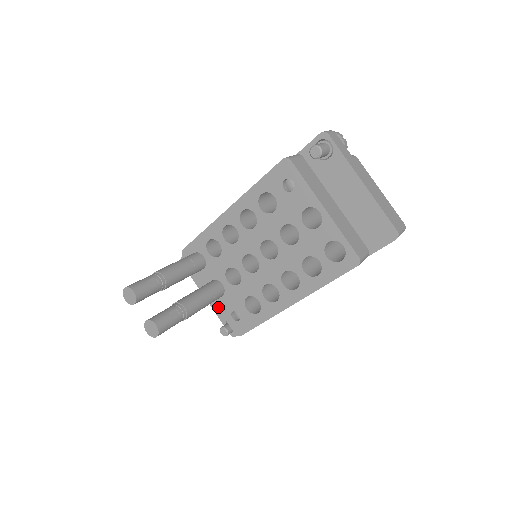
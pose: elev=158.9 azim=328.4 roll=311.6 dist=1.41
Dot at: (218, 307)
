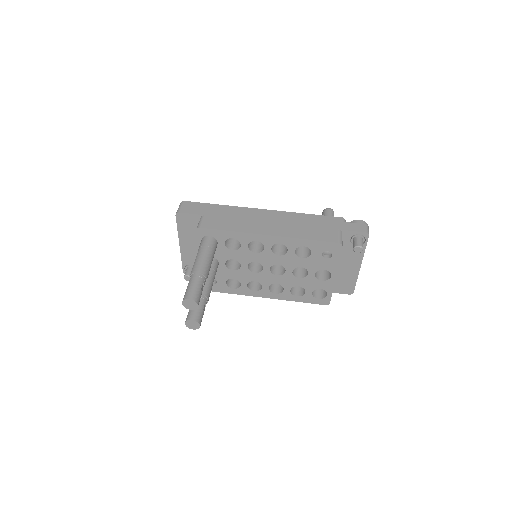
Dot at: occluded
